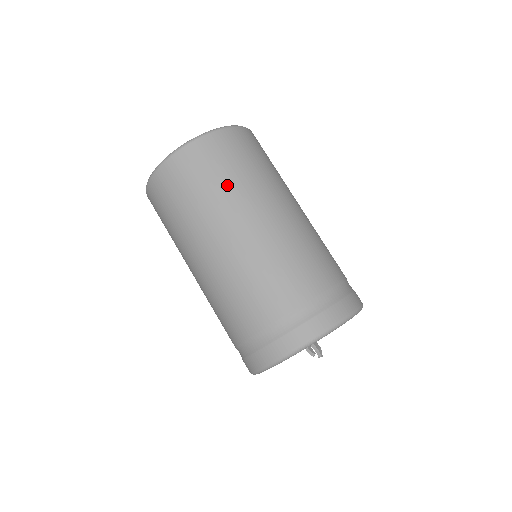
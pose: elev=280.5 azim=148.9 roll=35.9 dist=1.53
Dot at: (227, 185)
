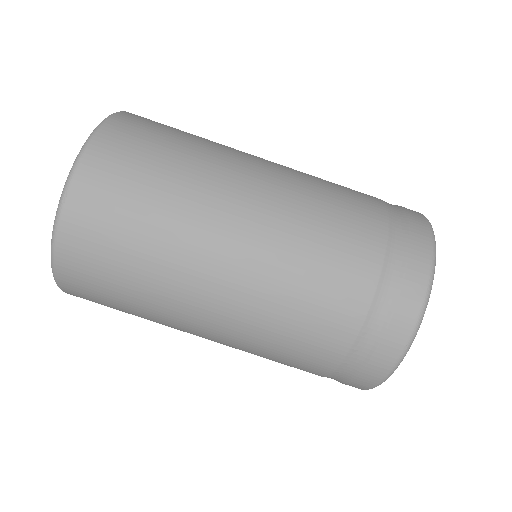
Dot at: (196, 142)
